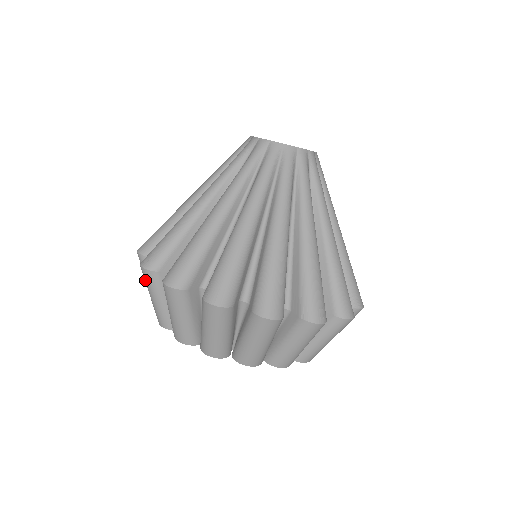
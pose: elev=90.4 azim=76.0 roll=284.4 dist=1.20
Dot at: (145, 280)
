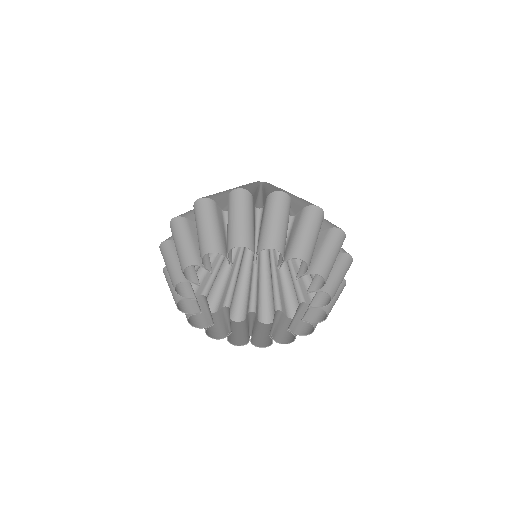
Dot at: (174, 230)
